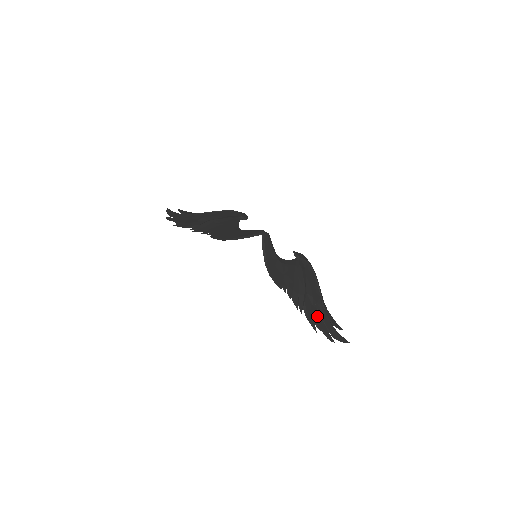
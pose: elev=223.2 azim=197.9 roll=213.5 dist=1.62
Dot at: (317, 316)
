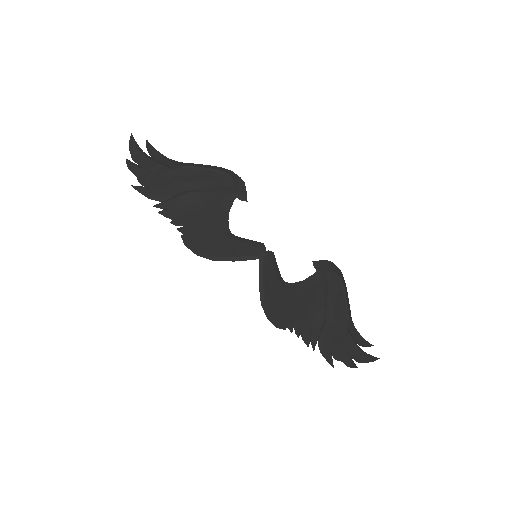
Dot at: (337, 345)
